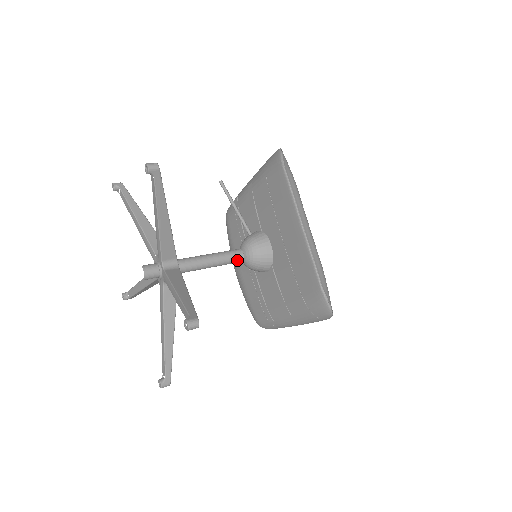
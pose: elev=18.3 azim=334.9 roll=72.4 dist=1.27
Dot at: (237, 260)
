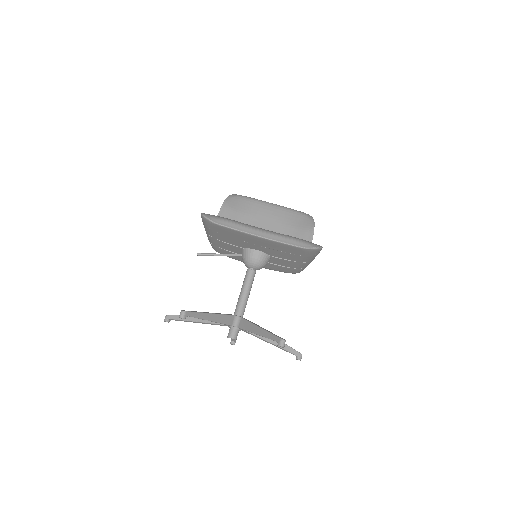
Dot at: (254, 275)
